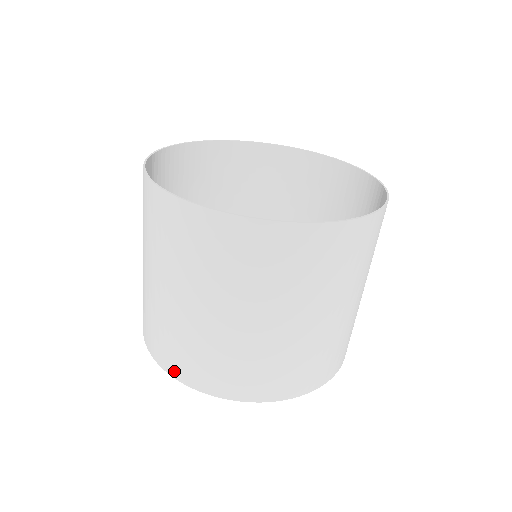
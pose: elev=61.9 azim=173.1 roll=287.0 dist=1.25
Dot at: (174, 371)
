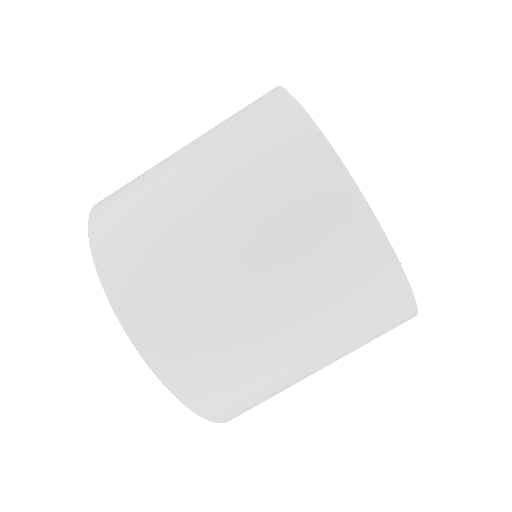
Dot at: (103, 200)
